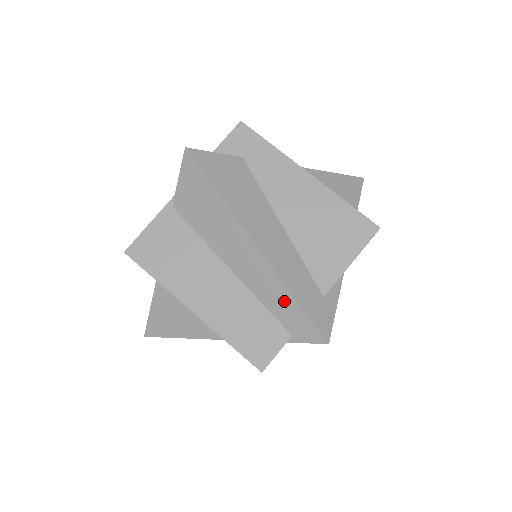
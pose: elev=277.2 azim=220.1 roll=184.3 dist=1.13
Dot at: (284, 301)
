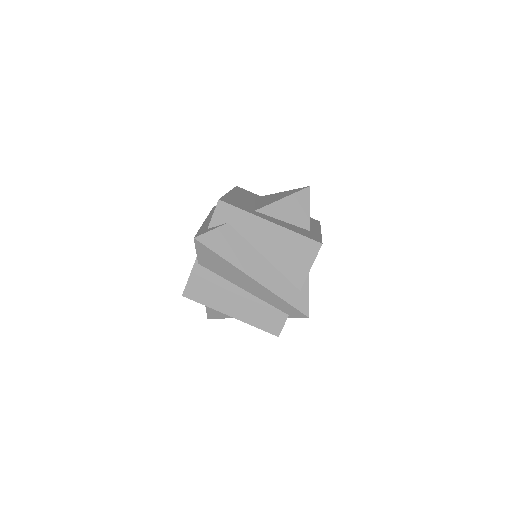
Dot at: (279, 302)
